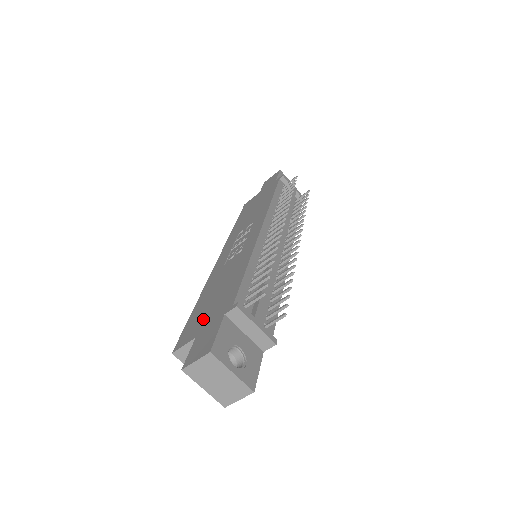
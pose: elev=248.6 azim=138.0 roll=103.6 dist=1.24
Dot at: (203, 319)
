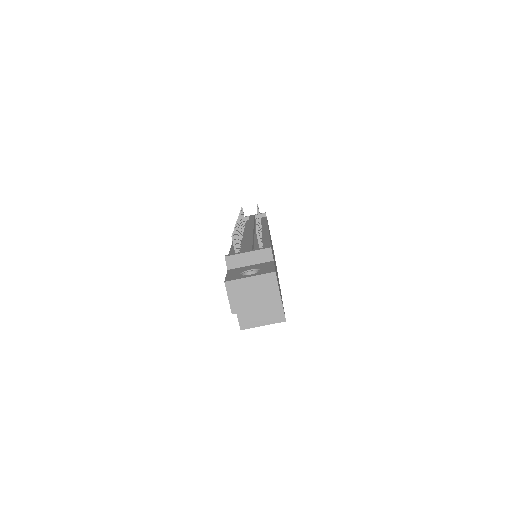
Dot at: occluded
